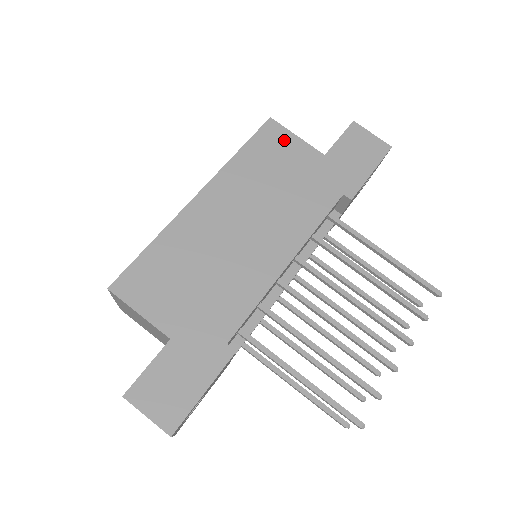
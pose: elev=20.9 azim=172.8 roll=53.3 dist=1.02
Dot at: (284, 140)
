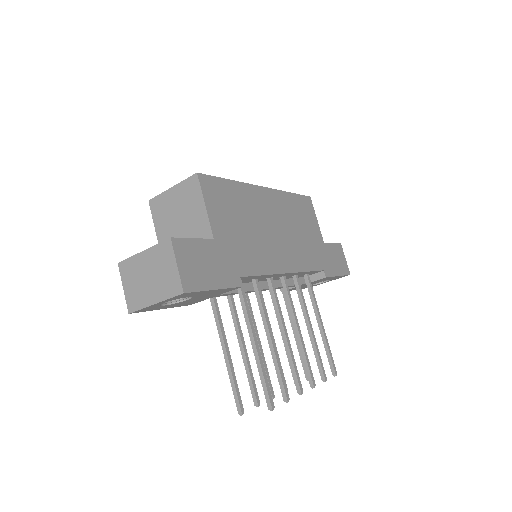
Dot at: (311, 214)
